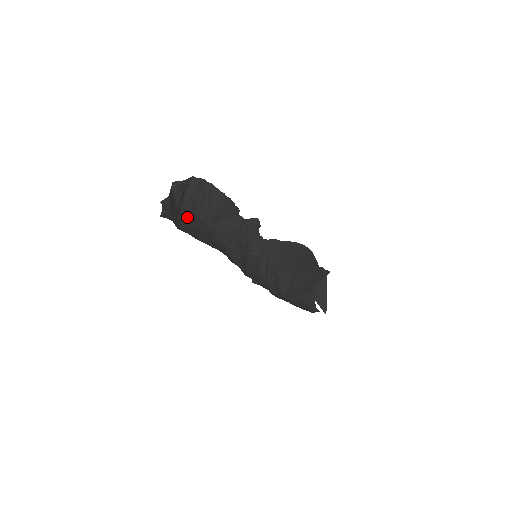
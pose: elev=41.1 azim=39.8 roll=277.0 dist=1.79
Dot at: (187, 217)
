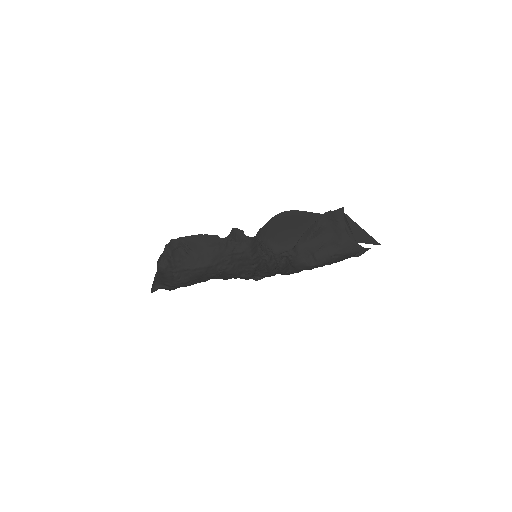
Dot at: (181, 275)
